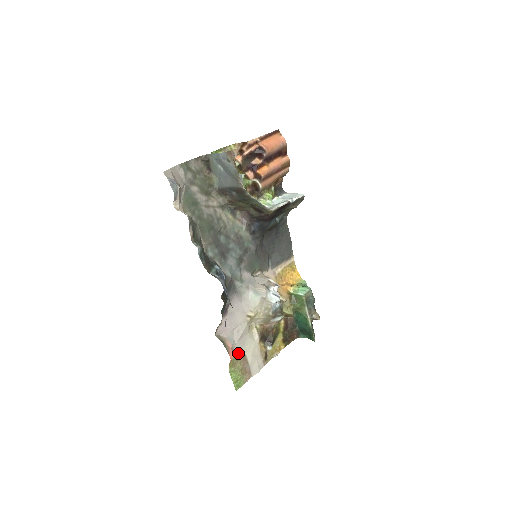
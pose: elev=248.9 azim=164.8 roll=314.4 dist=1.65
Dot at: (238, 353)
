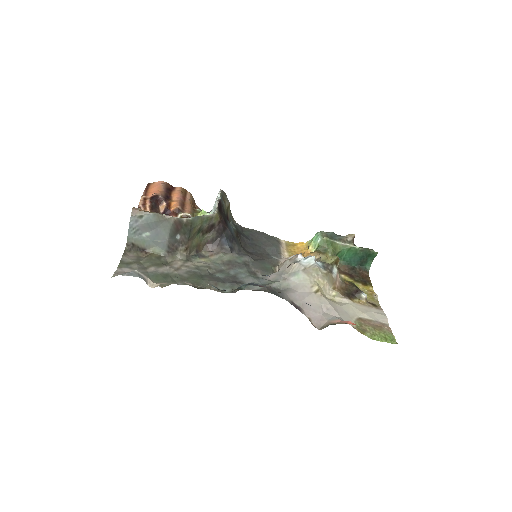
Dot at: (353, 322)
